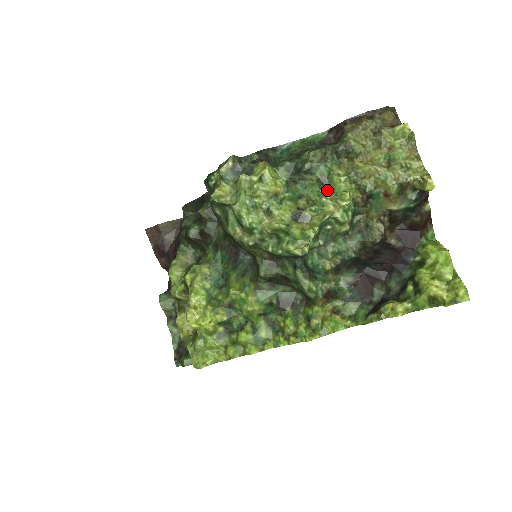
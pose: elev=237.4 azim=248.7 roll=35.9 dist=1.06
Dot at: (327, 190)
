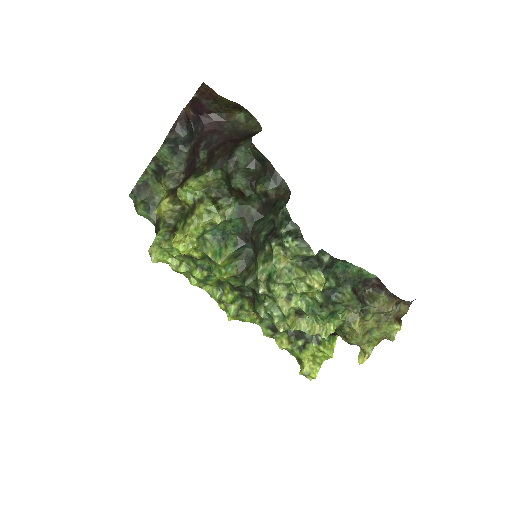
Dot at: (329, 316)
